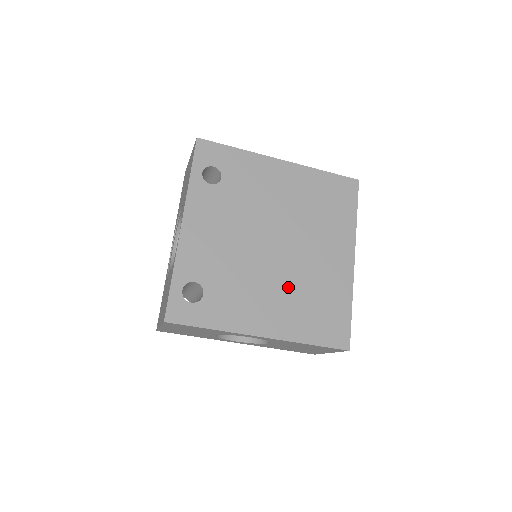
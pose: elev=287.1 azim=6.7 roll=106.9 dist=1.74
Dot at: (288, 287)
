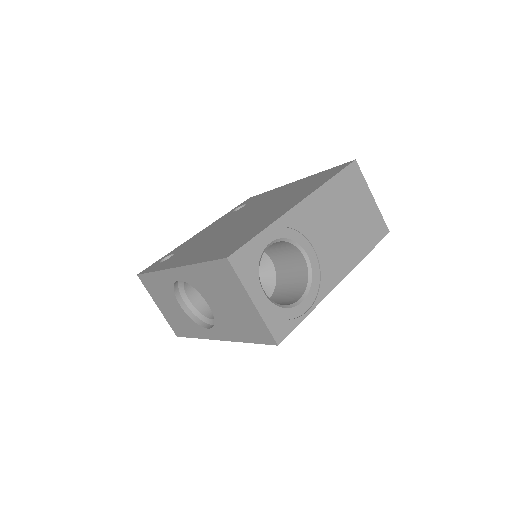
Dot at: occluded
